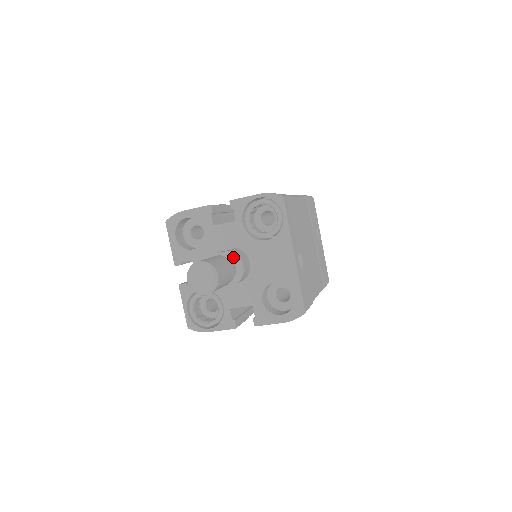
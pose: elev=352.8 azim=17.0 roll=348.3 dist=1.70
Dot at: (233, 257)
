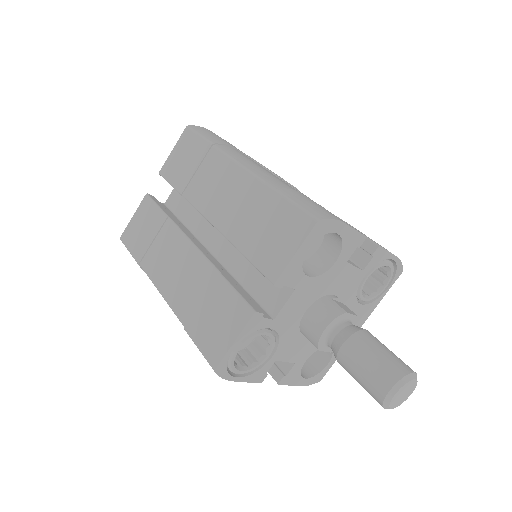
Dot at: (353, 324)
